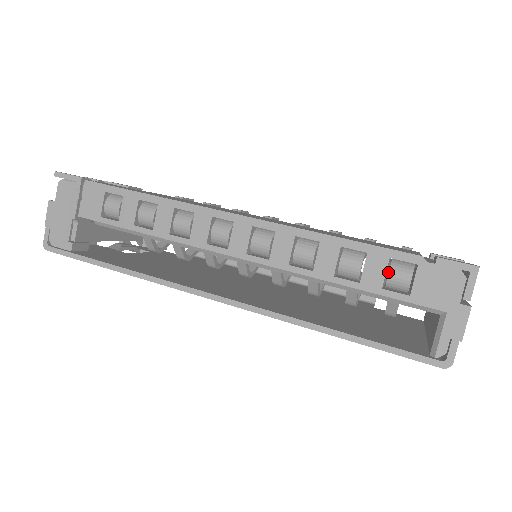
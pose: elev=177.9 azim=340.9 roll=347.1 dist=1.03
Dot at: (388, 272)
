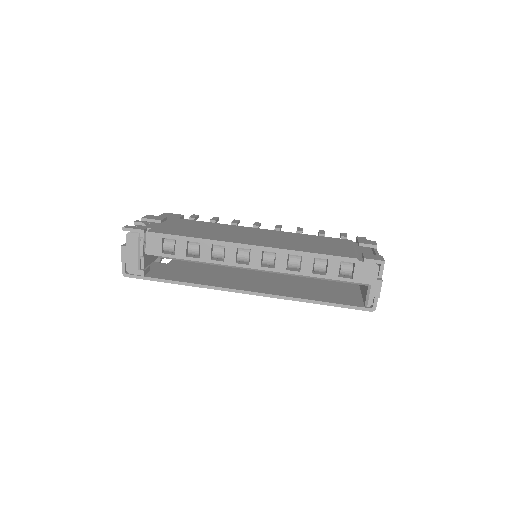
Dot at: occluded
